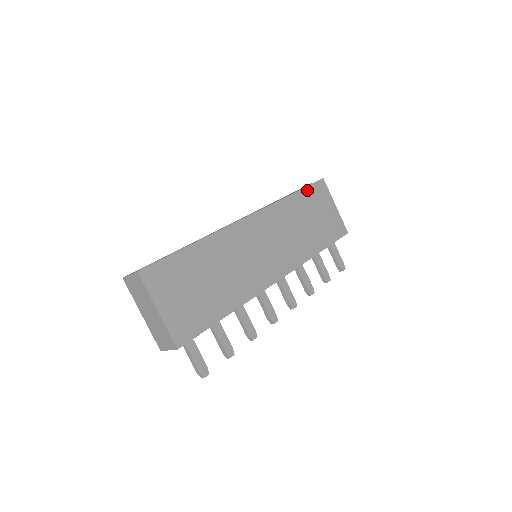
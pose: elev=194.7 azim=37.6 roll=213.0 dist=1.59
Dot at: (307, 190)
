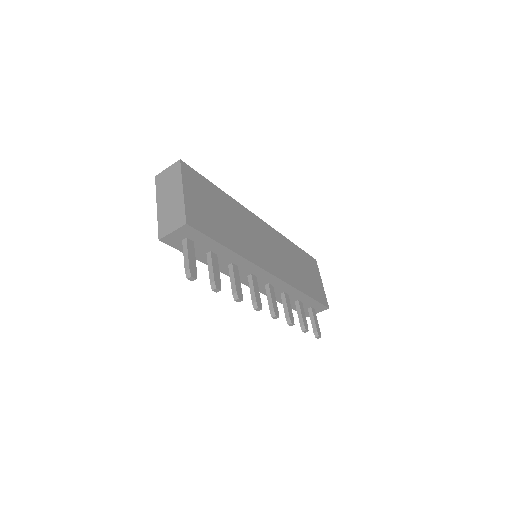
Dot at: (304, 253)
